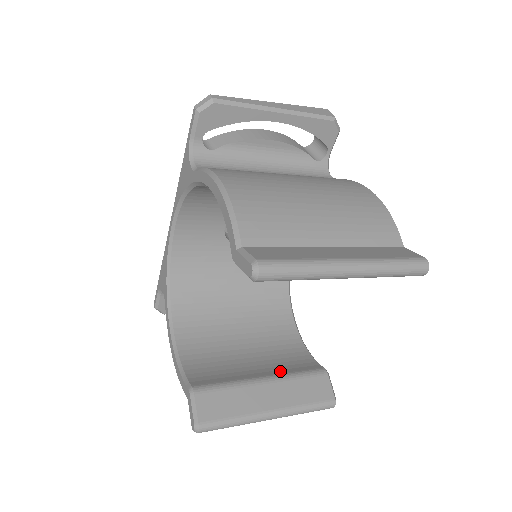
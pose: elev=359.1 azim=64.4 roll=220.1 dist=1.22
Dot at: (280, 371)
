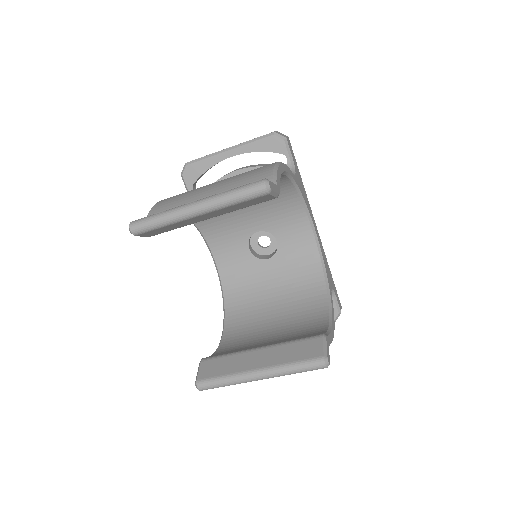
Dot at: (280, 342)
